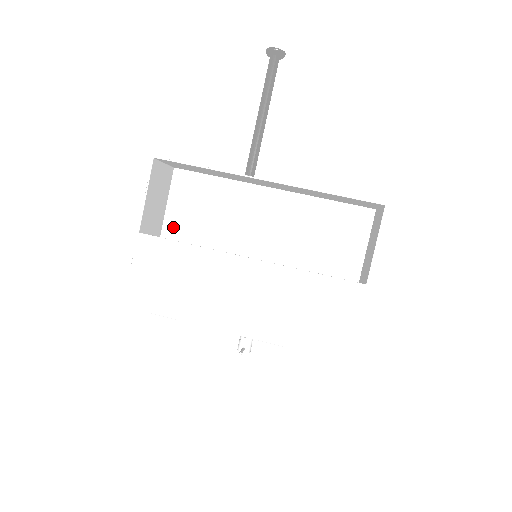
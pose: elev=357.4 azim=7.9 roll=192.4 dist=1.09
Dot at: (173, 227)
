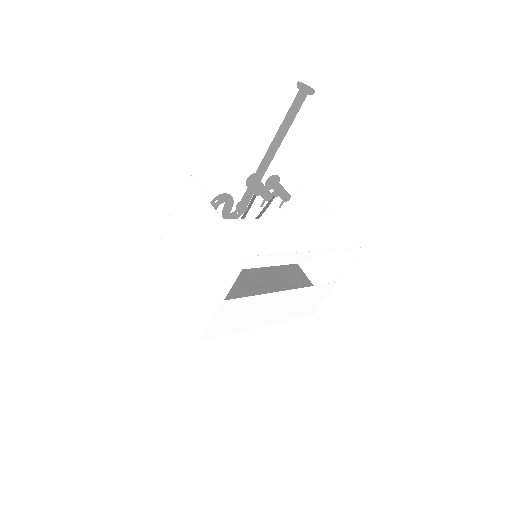
Dot at: occluded
